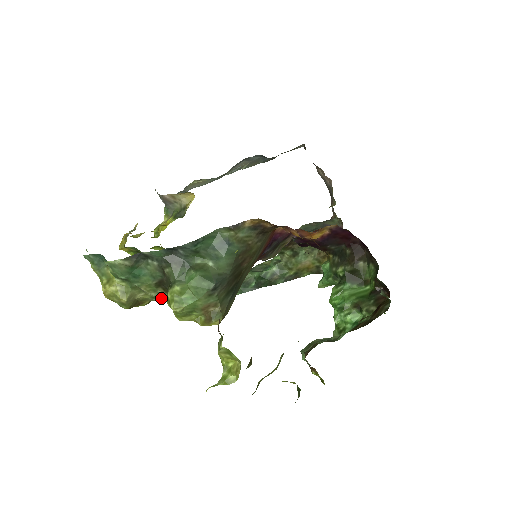
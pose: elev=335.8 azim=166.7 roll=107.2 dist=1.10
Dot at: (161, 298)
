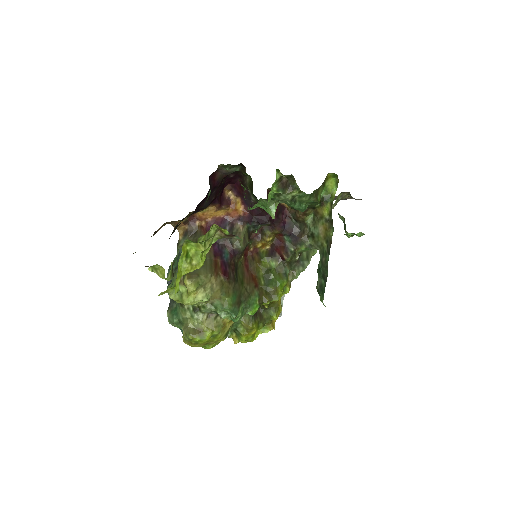
Dot at: (193, 312)
